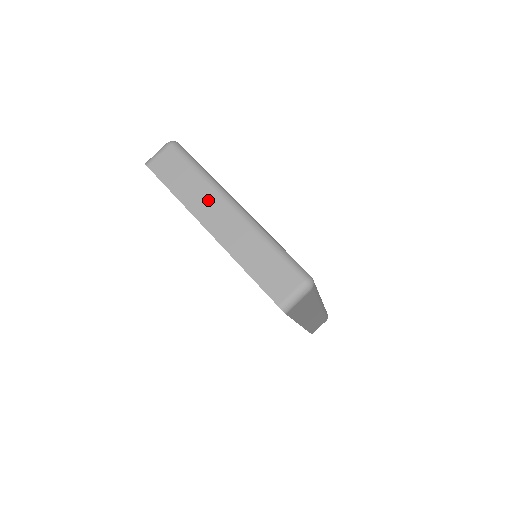
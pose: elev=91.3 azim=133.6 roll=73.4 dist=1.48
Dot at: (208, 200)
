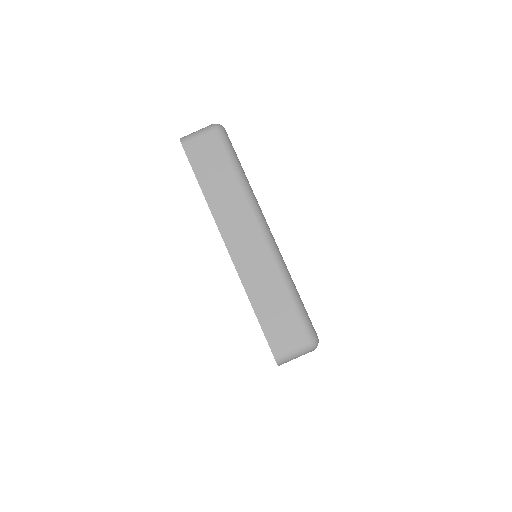
Dot at: (238, 213)
